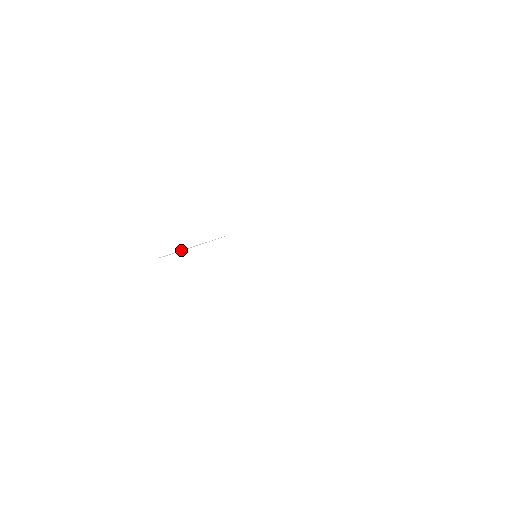
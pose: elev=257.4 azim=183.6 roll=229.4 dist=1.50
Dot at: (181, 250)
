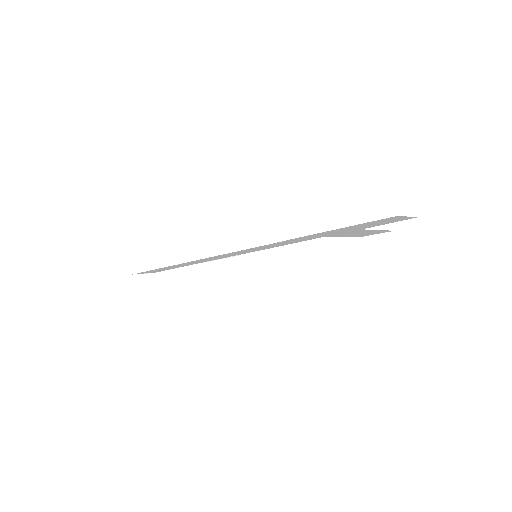
Dot at: occluded
